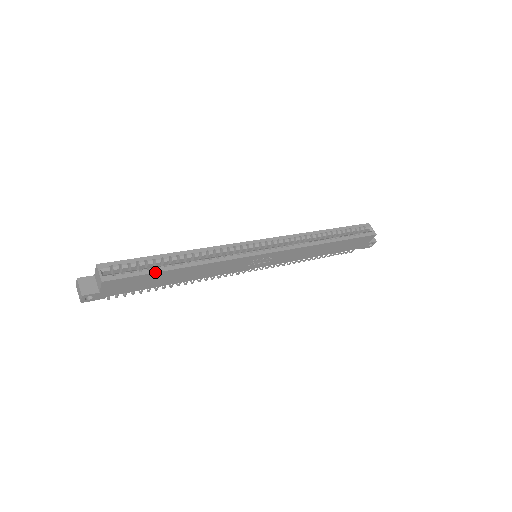
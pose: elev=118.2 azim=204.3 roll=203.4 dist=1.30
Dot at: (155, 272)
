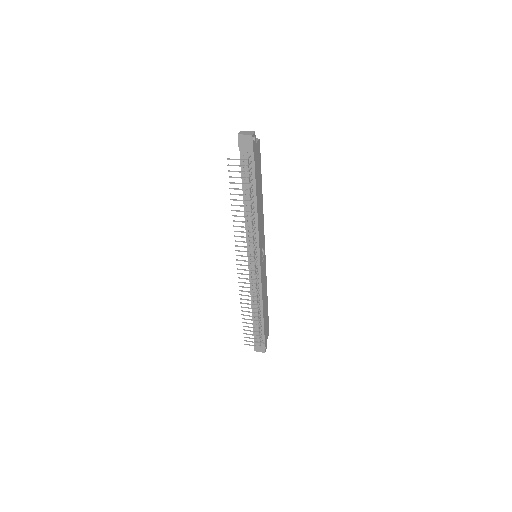
Dot at: (261, 174)
